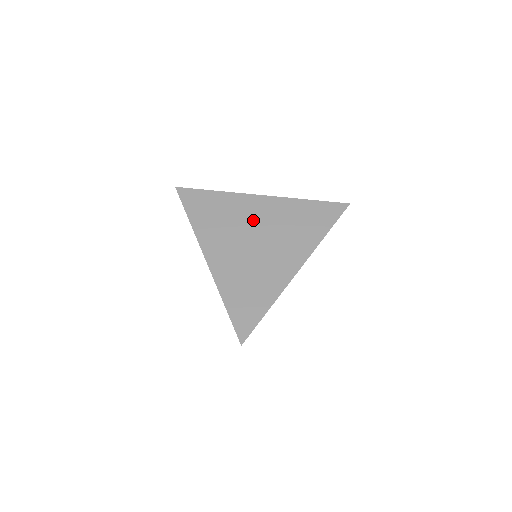
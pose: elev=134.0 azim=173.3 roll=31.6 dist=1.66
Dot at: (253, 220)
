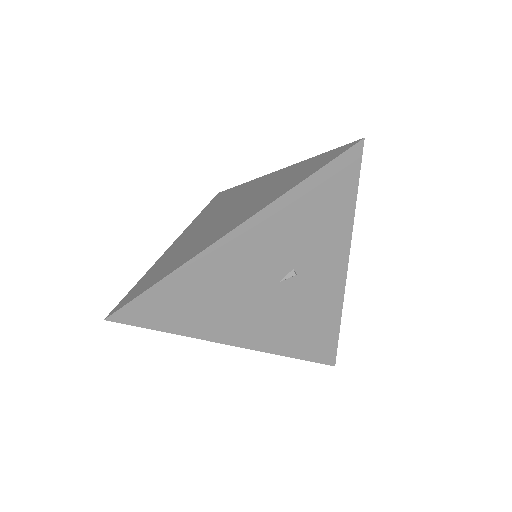
Dot at: (243, 196)
